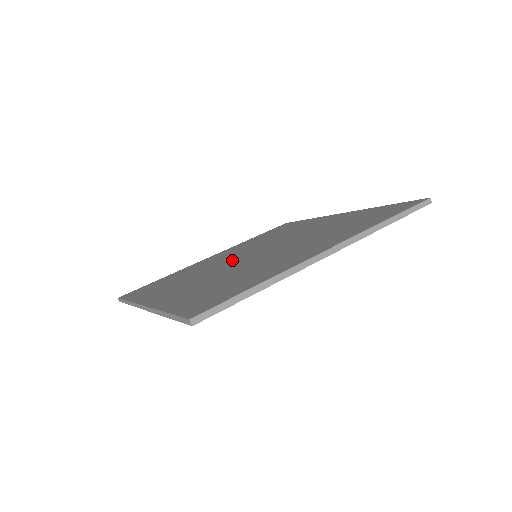
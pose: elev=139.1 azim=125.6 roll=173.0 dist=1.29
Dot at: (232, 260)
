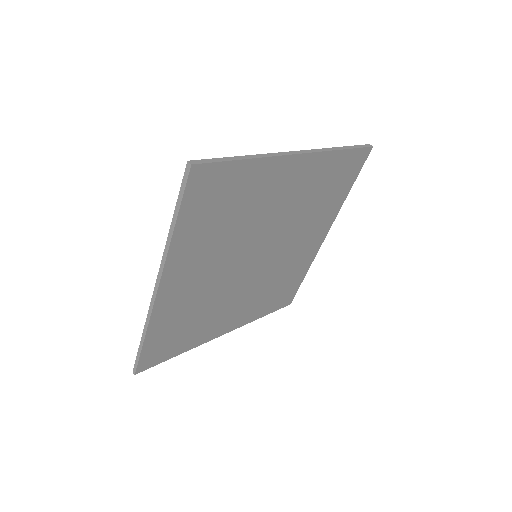
Dot at: occluded
